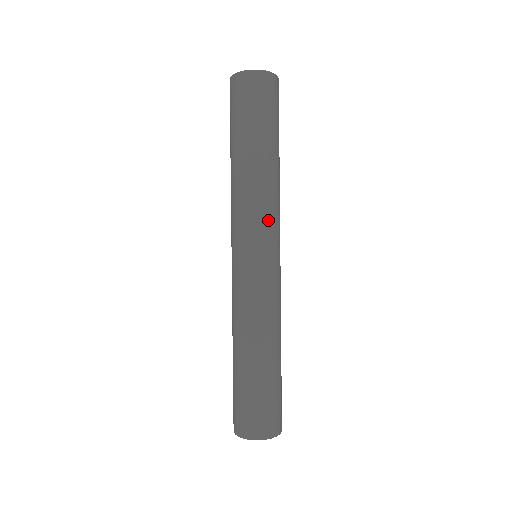
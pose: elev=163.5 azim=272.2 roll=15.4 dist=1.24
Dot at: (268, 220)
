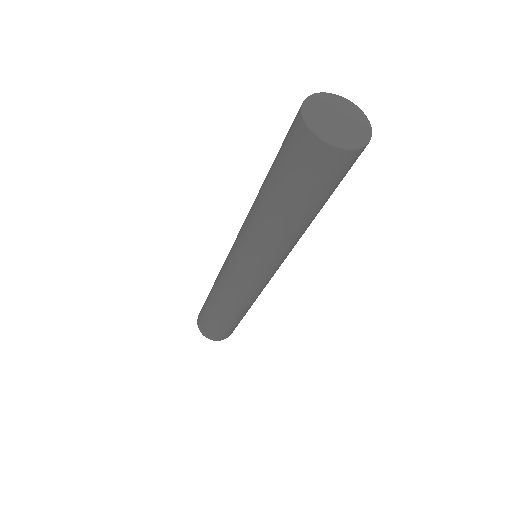
Dot at: (258, 258)
